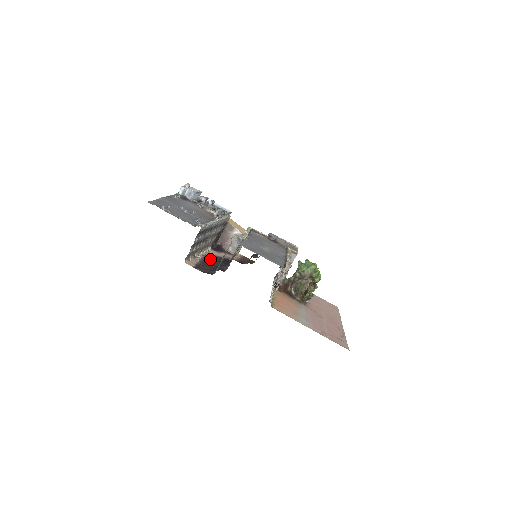
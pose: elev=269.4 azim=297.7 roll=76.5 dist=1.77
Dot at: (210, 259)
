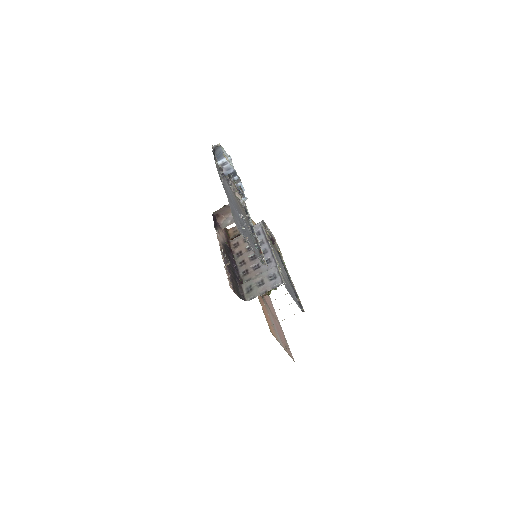
Dot at: occluded
